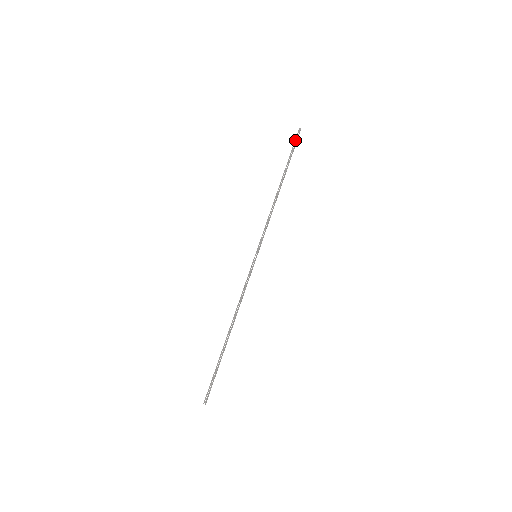
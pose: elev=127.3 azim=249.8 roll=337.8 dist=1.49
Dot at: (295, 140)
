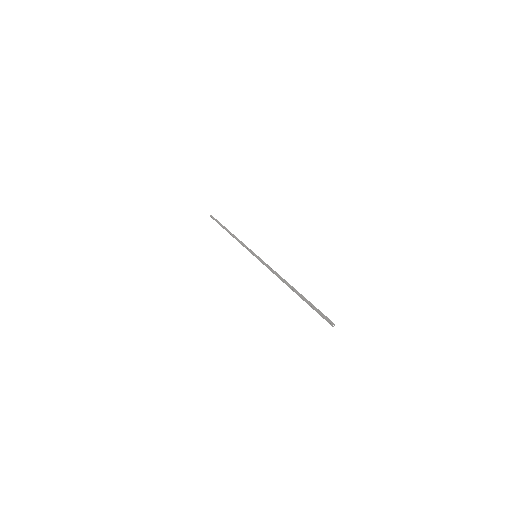
Dot at: (214, 219)
